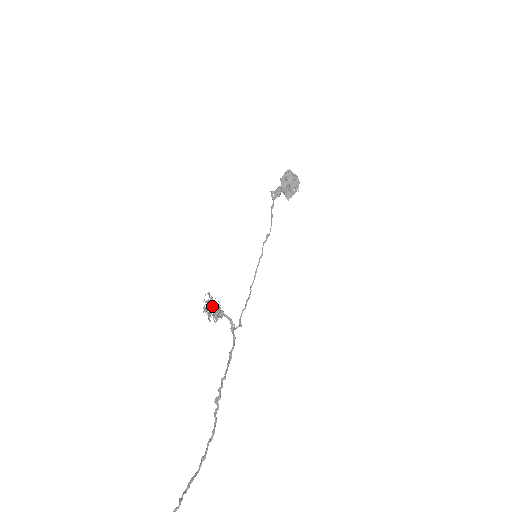
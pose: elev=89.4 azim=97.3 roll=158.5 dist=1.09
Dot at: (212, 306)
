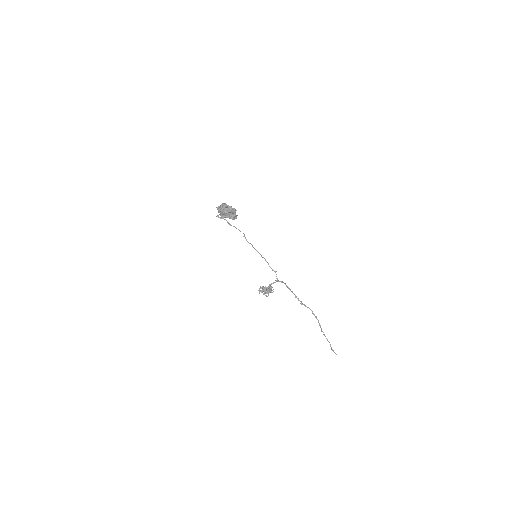
Dot at: (267, 292)
